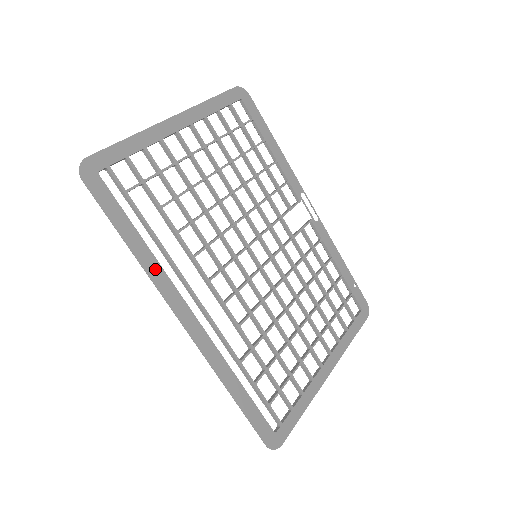
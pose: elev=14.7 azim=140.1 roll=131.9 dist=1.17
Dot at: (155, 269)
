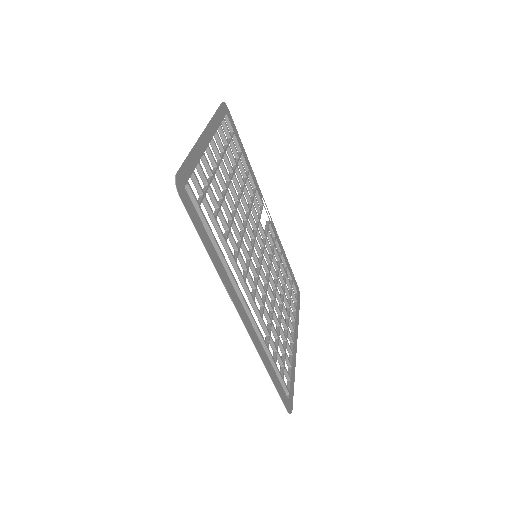
Dot at: (224, 276)
